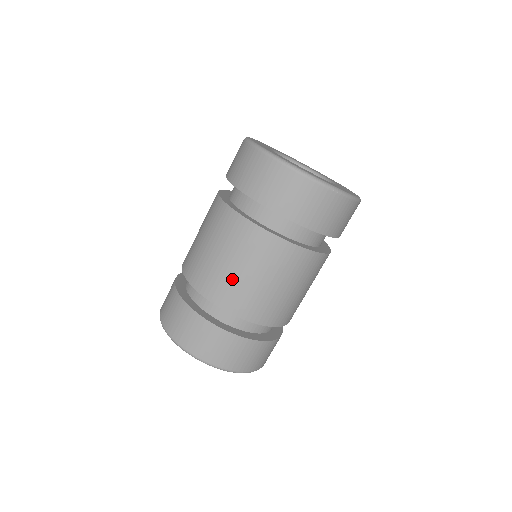
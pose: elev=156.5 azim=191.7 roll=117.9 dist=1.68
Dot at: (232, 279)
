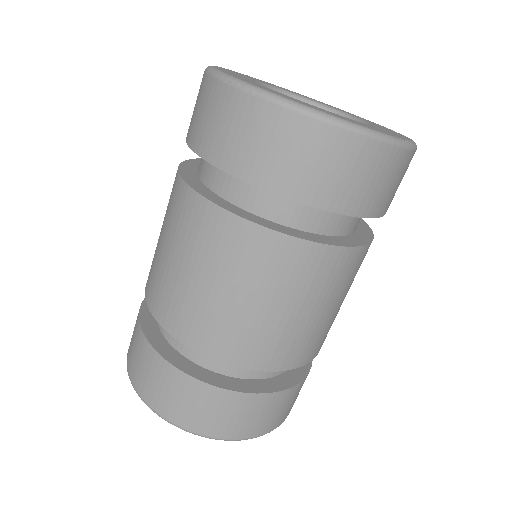
Dot at: (319, 328)
